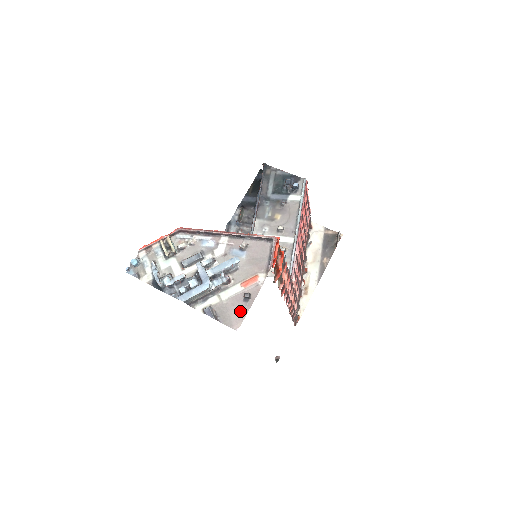
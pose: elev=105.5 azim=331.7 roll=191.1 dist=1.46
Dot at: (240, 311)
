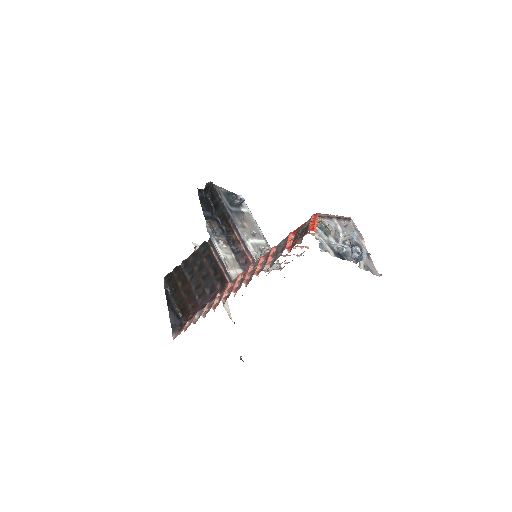
Dot at: (372, 265)
